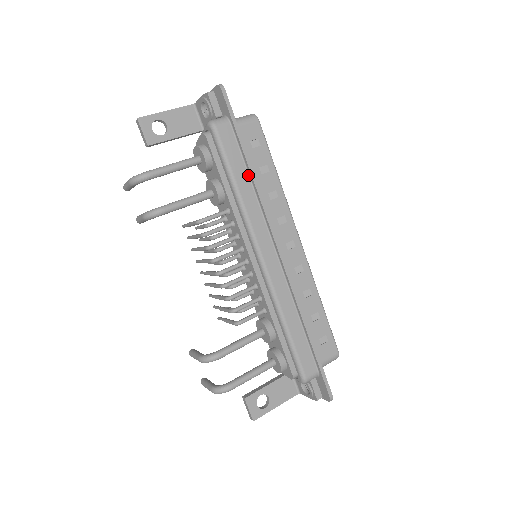
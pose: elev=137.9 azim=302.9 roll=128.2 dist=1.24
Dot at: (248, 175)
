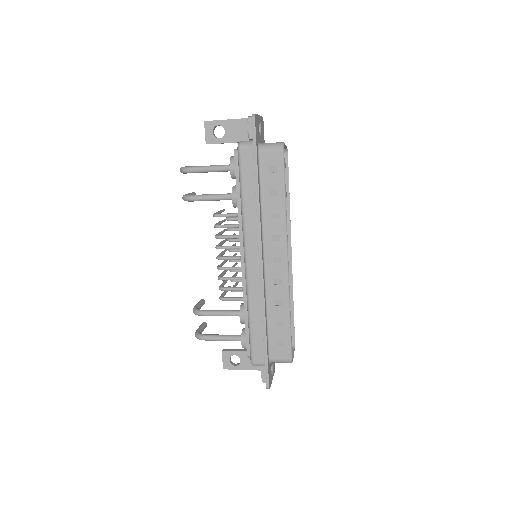
Dot at: (255, 194)
